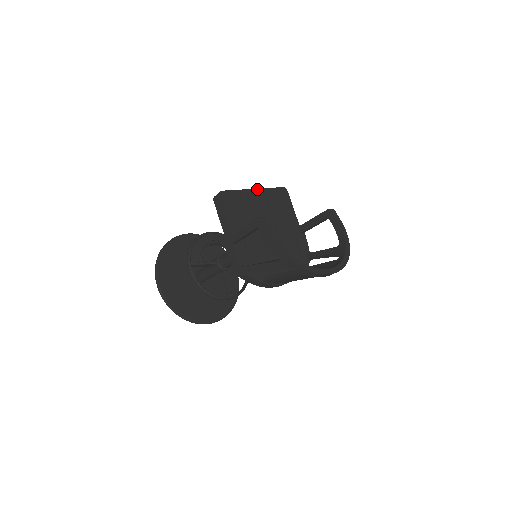
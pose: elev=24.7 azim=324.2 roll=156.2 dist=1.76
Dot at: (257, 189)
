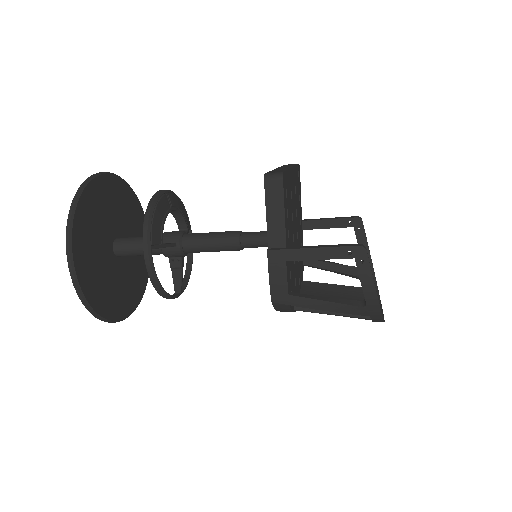
Dot at: (293, 167)
